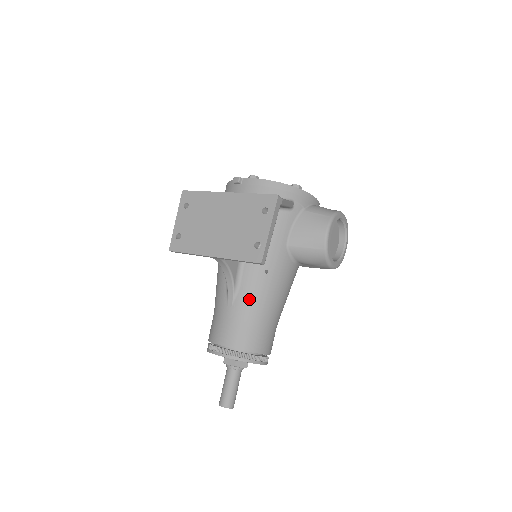
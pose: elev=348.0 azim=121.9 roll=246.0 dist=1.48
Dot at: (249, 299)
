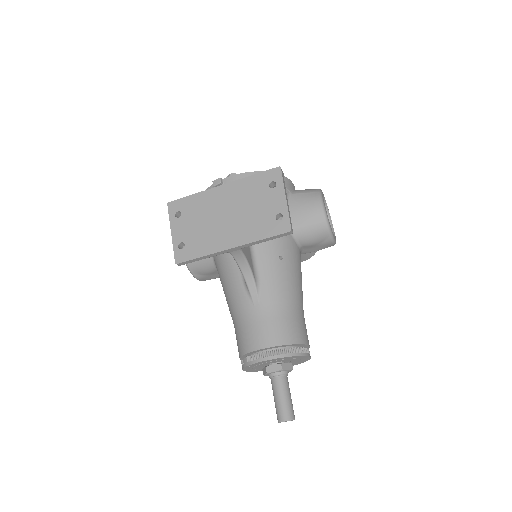
Dot at: (274, 290)
